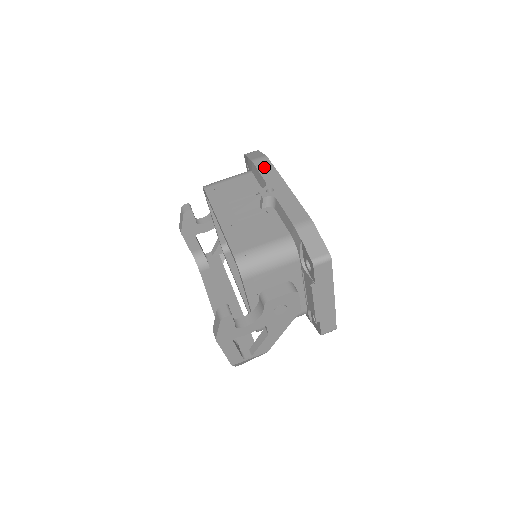
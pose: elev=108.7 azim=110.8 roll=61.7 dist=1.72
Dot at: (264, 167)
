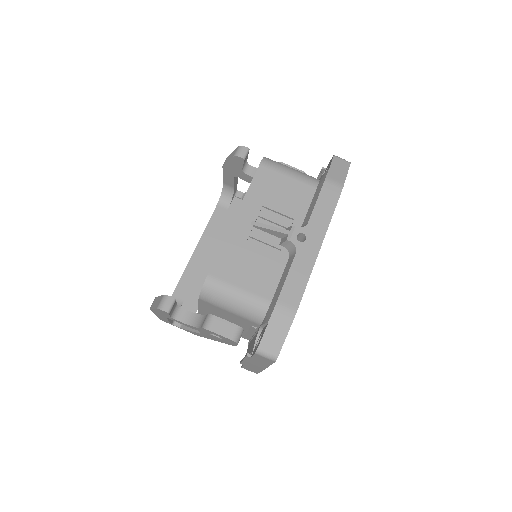
Dot at: (326, 200)
